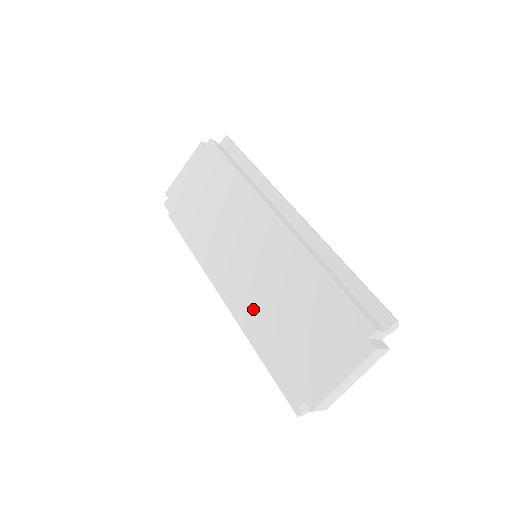
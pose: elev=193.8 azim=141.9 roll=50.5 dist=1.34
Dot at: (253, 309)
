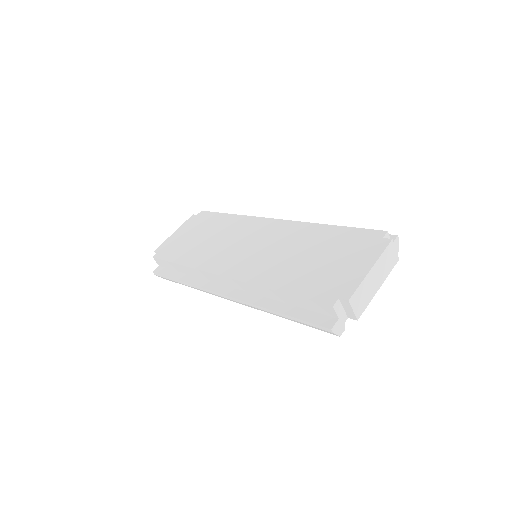
Dot at: (265, 271)
